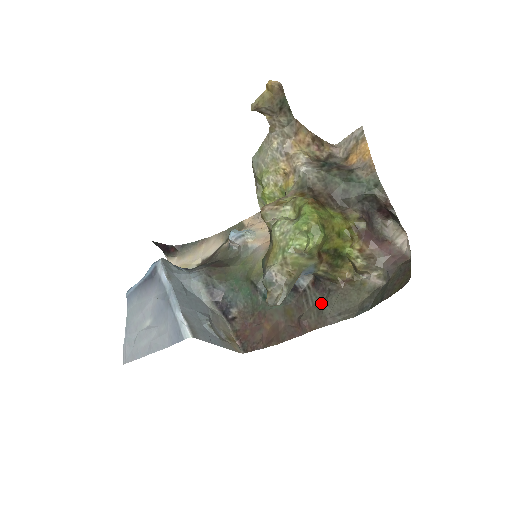
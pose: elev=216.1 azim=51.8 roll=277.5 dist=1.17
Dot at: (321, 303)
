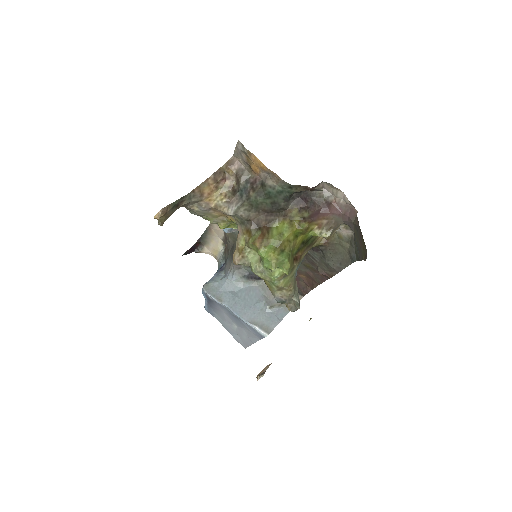
Dot at: (323, 260)
